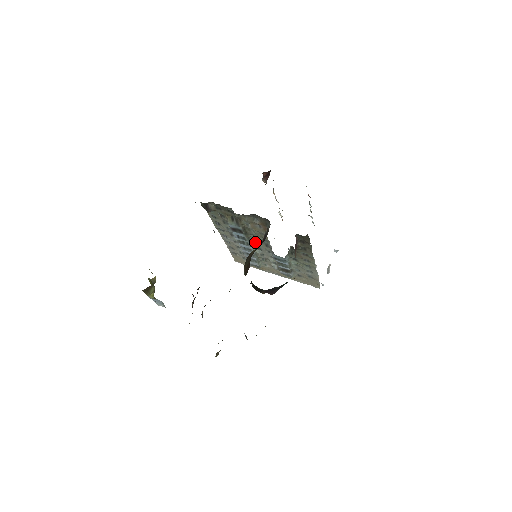
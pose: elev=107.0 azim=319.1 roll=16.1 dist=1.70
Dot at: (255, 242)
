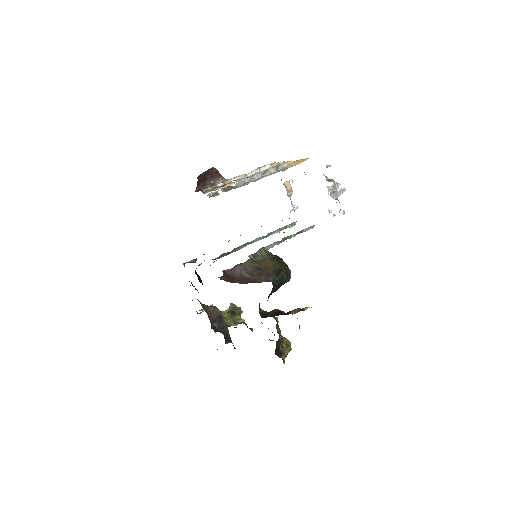
Dot at: (249, 242)
